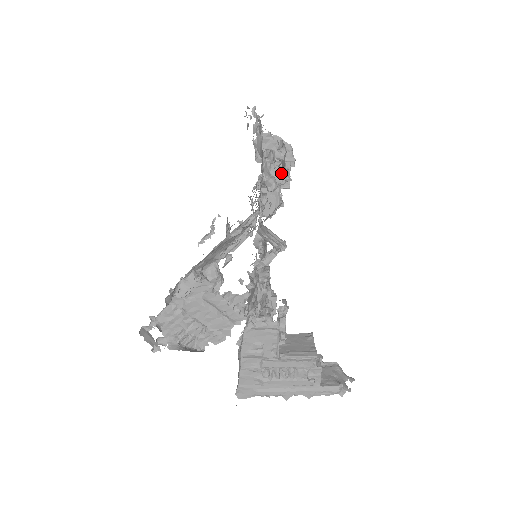
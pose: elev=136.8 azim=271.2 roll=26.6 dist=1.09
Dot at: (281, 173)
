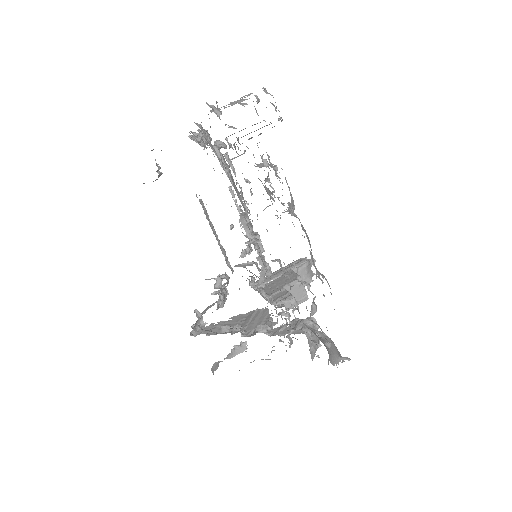
Dot at: occluded
